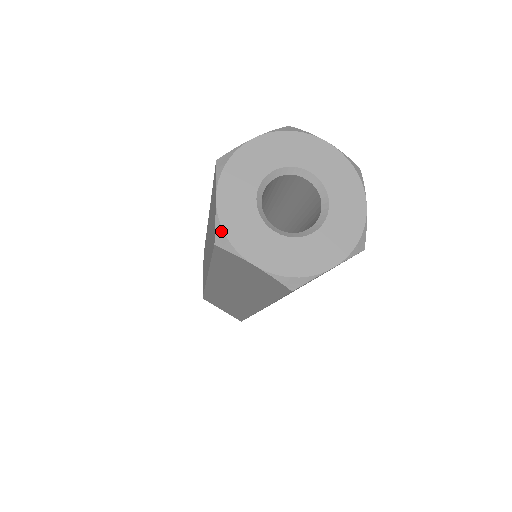
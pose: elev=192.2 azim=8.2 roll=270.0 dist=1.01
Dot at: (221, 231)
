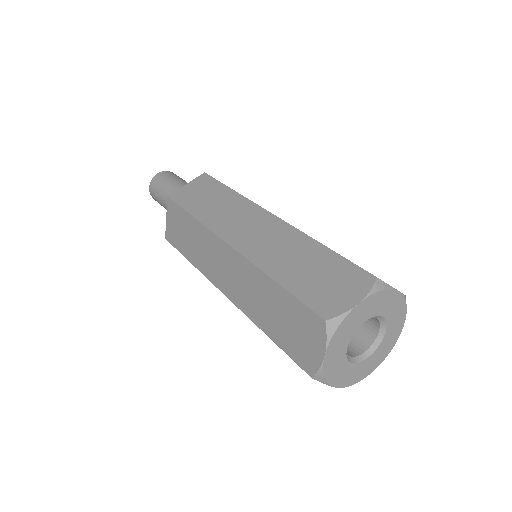
Dot at: (322, 375)
